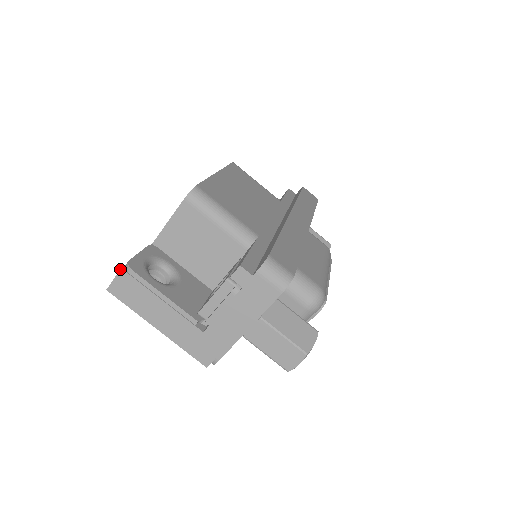
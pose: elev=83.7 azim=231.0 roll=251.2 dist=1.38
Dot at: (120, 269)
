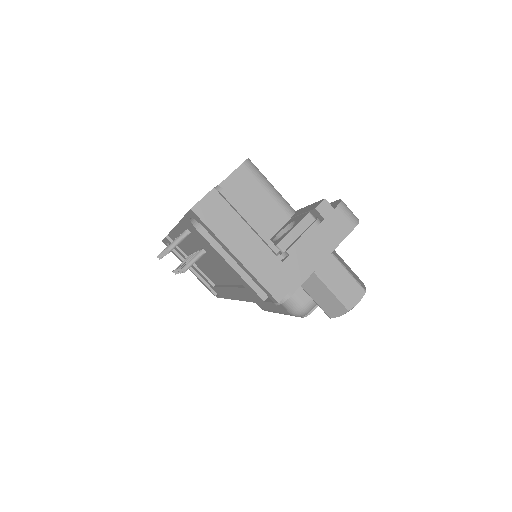
Dot at: occluded
